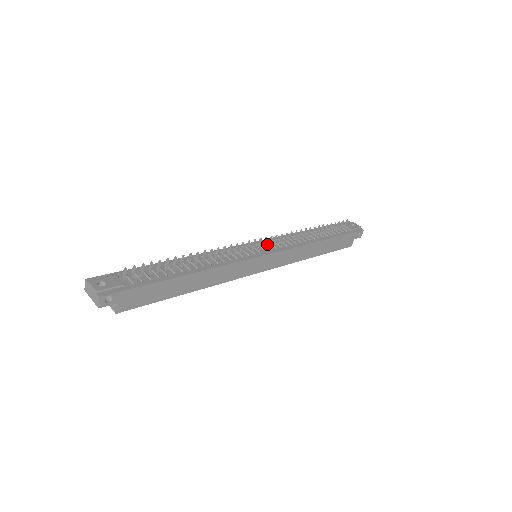
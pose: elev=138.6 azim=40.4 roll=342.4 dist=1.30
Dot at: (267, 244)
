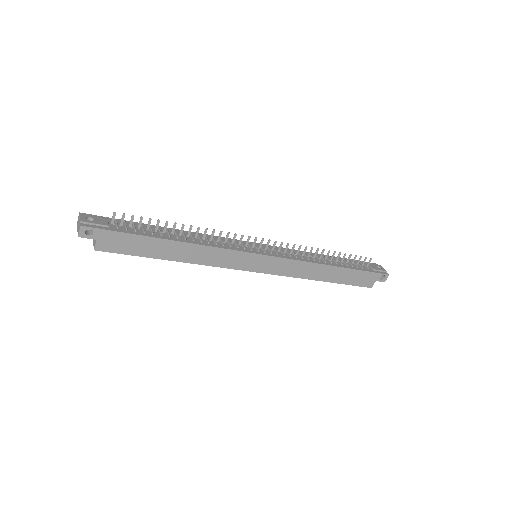
Dot at: (271, 249)
